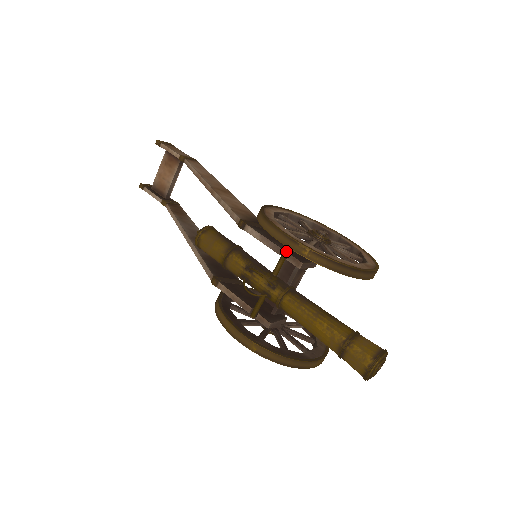
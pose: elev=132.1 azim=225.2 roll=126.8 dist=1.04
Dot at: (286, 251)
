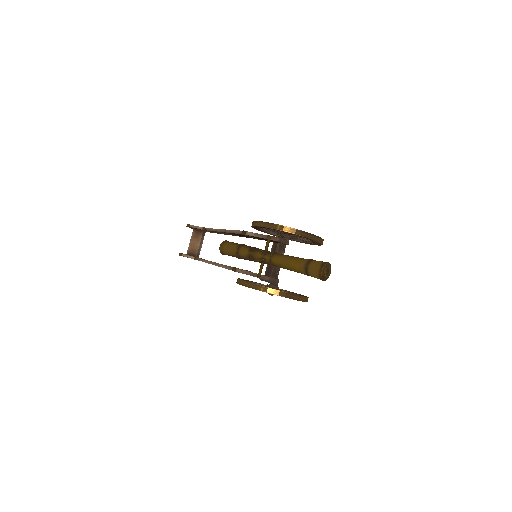
Dot at: (269, 235)
